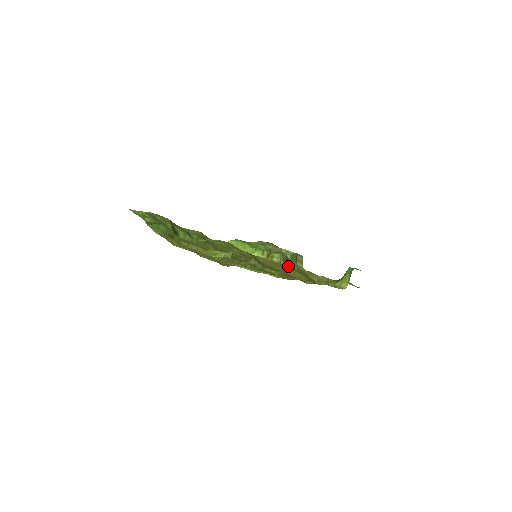
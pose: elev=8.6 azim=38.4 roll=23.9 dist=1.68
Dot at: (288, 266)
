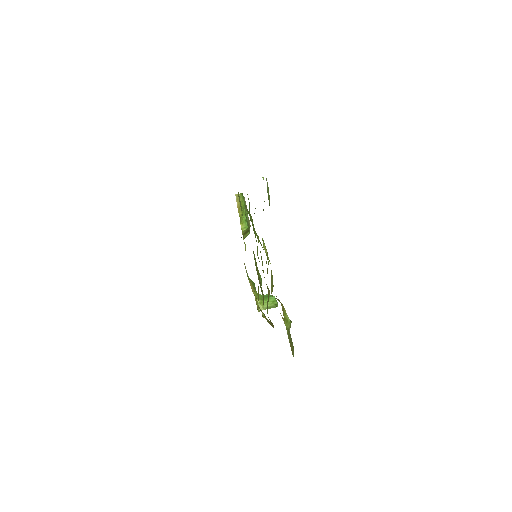
Dot at: (260, 279)
